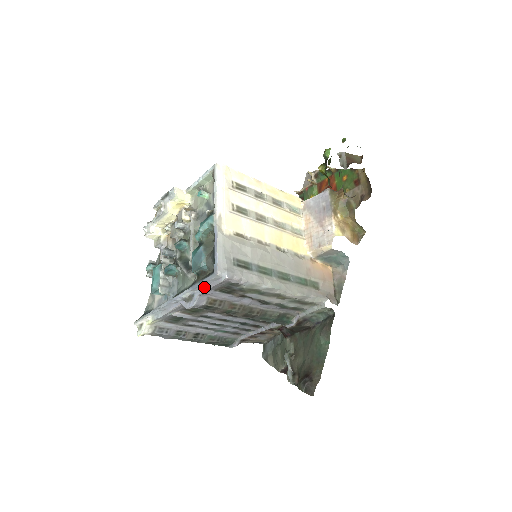
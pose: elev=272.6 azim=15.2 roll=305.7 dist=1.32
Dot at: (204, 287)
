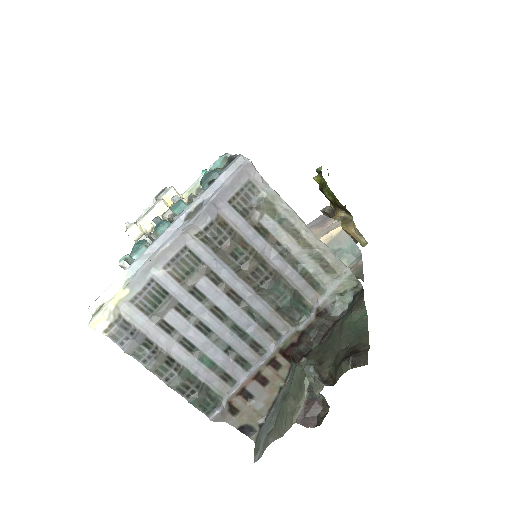
Dot at: (219, 187)
